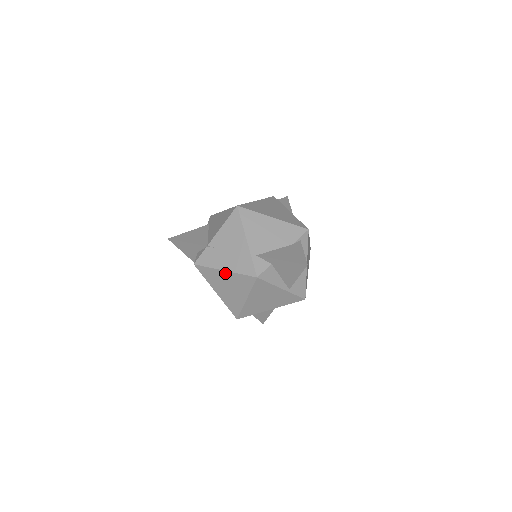
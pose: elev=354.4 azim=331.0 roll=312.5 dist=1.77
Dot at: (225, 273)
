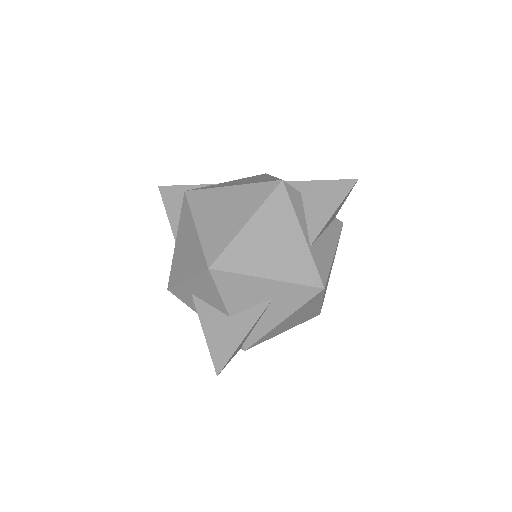
Dot at: (231, 189)
